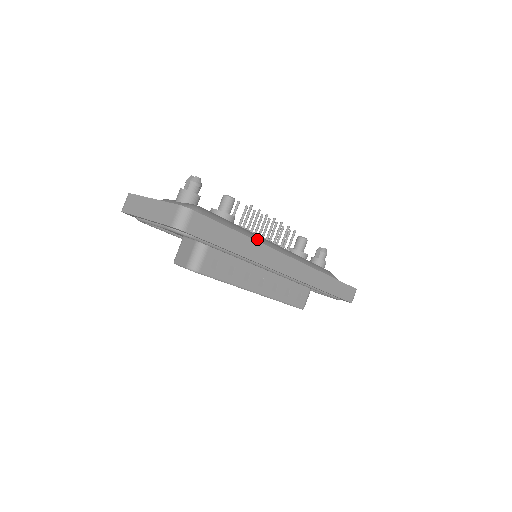
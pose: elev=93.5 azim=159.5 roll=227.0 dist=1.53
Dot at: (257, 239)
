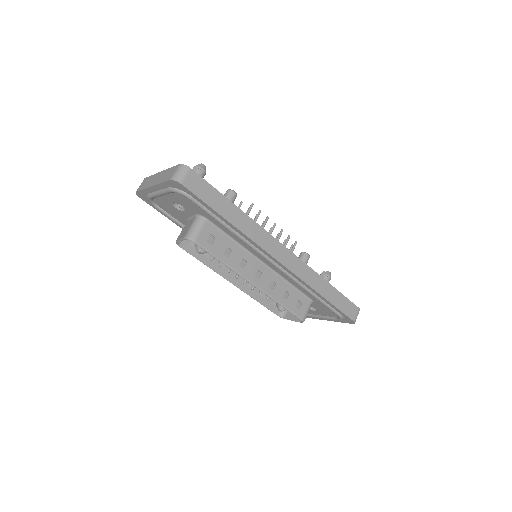
Dot at: occluded
